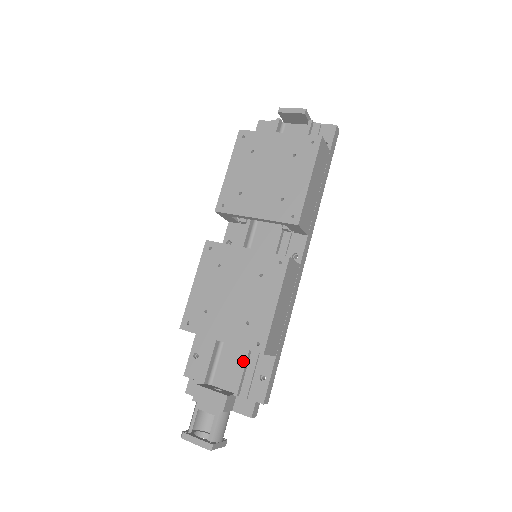
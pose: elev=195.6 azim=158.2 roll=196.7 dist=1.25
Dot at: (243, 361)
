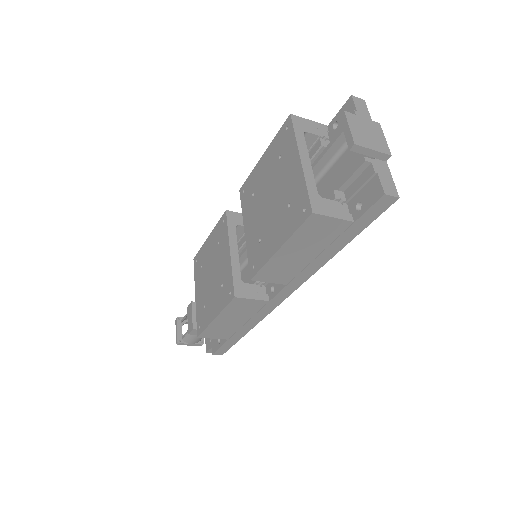
Dot at: occluded
